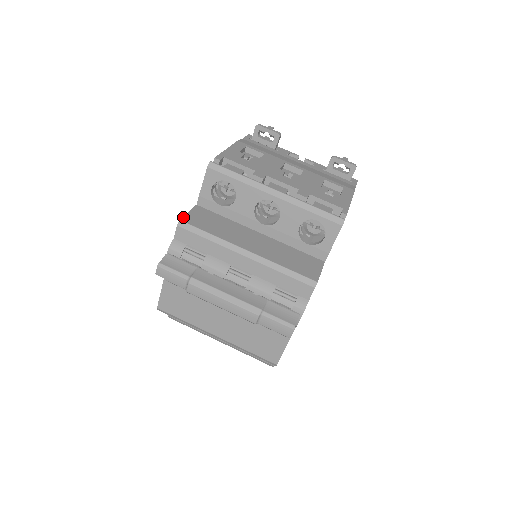
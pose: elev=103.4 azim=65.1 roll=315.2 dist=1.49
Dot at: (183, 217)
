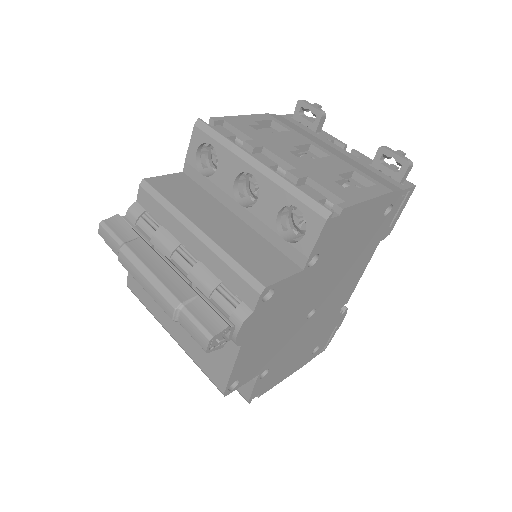
Dot at: (151, 177)
